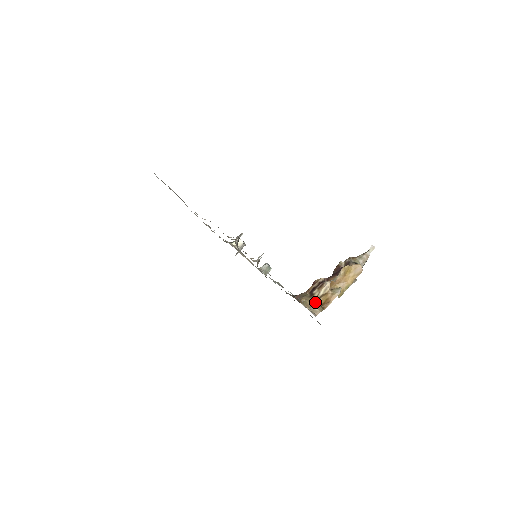
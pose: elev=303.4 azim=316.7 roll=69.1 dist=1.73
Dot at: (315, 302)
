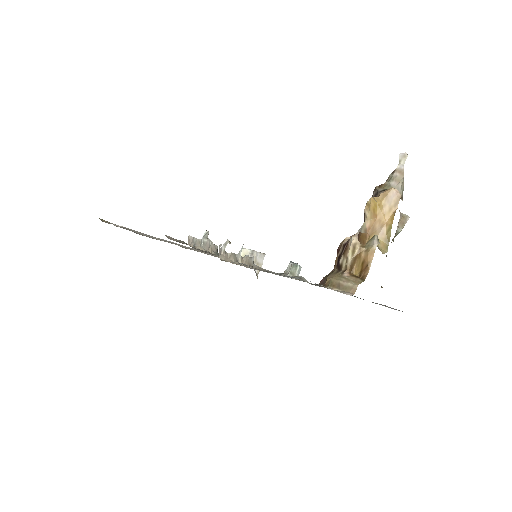
Dot at: (345, 275)
